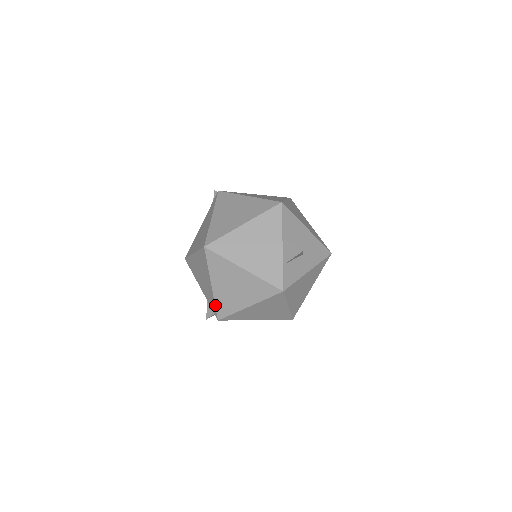
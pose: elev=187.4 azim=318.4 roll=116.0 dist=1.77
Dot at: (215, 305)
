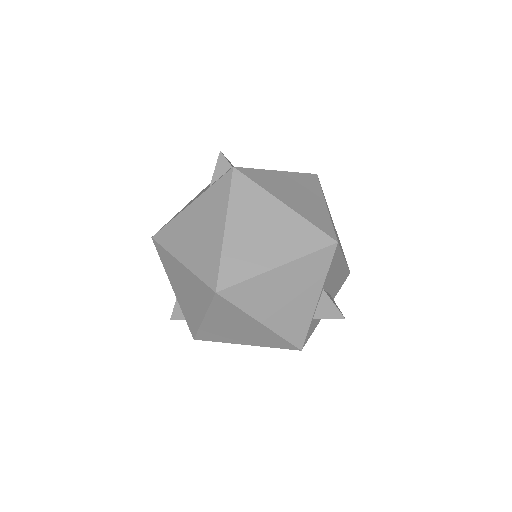
Dot at: (198, 331)
